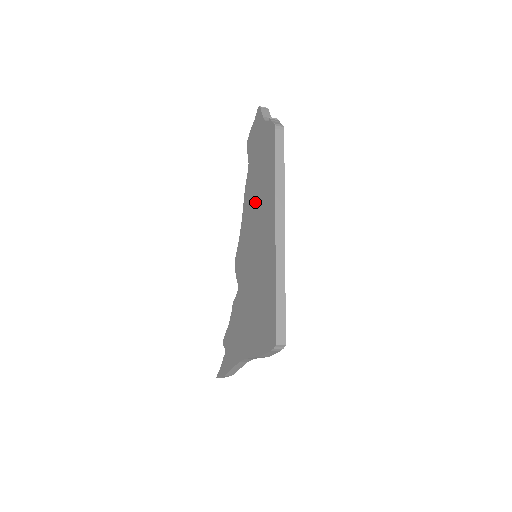
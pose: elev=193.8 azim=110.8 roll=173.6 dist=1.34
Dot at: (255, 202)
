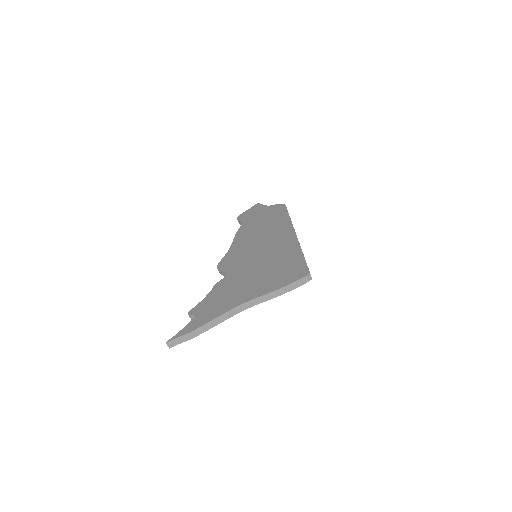
Dot at: (258, 233)
